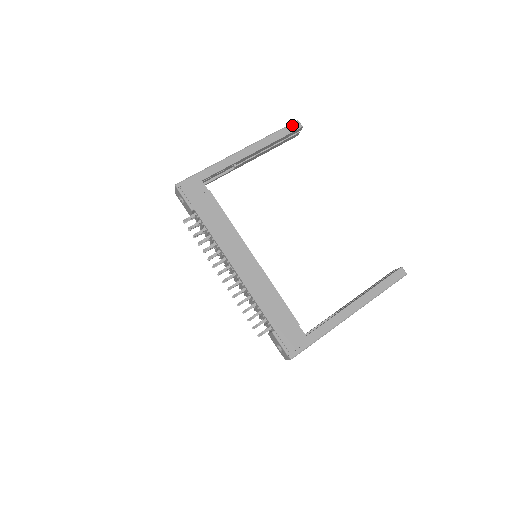
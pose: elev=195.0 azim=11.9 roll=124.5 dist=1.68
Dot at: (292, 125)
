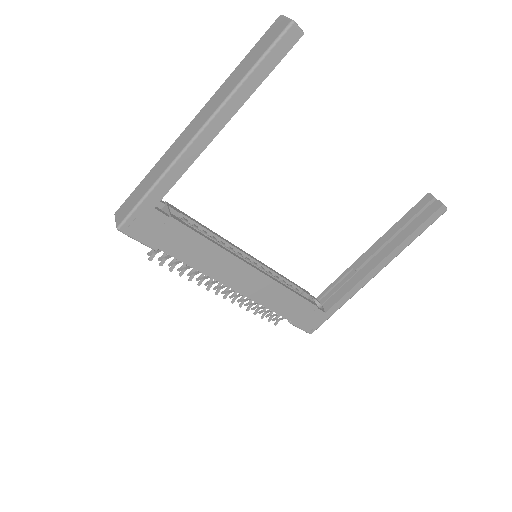
Dot at: (283, 39)
